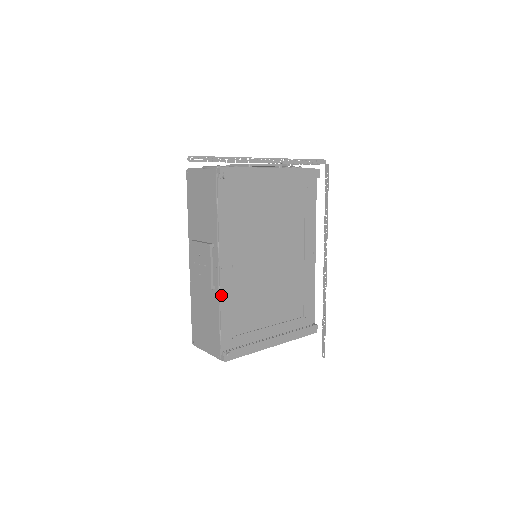
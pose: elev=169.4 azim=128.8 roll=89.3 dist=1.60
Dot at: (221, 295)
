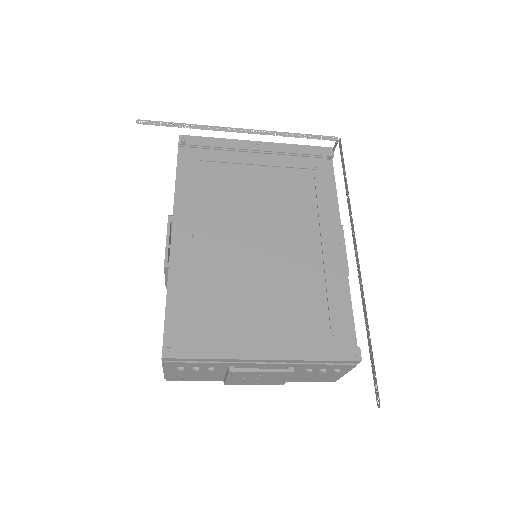
Dot at: (171, 267)
